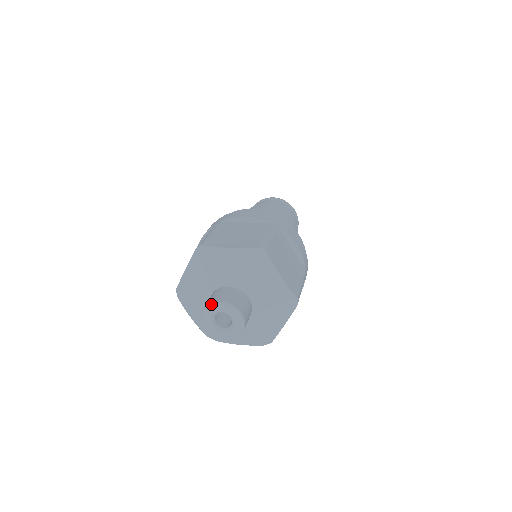
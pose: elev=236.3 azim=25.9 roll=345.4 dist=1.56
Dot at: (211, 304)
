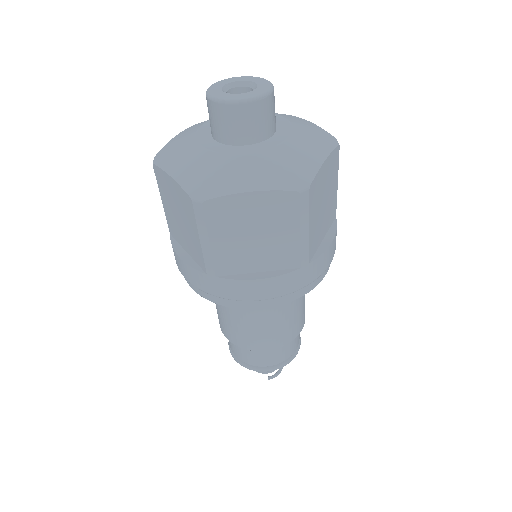
Dot at: (256, 77)
